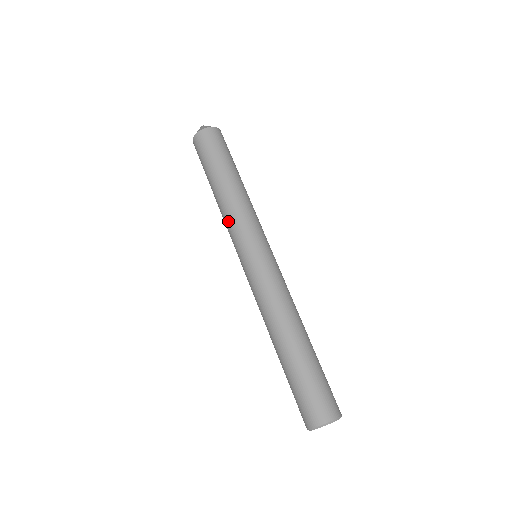
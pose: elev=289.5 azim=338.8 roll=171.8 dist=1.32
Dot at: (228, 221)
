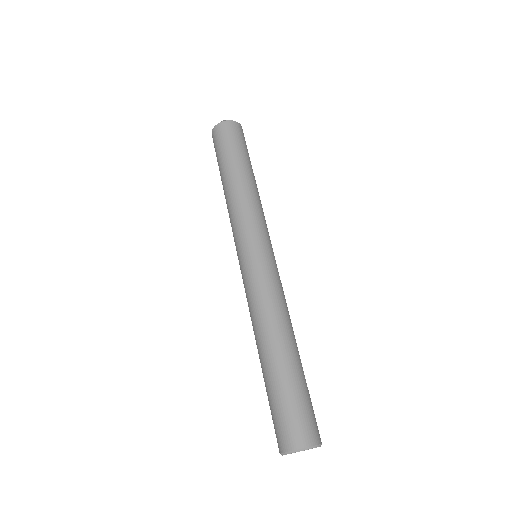
Dot at: (230, 221)
